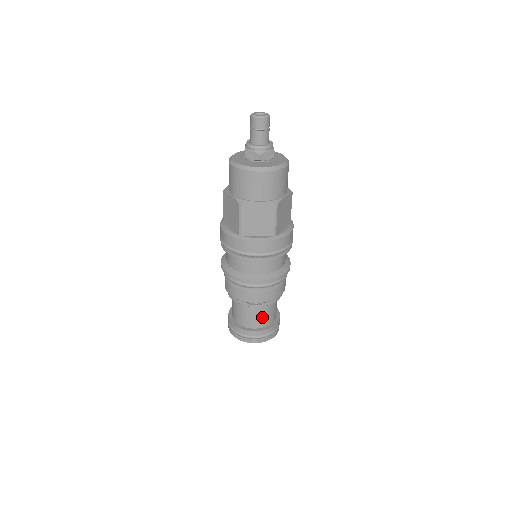
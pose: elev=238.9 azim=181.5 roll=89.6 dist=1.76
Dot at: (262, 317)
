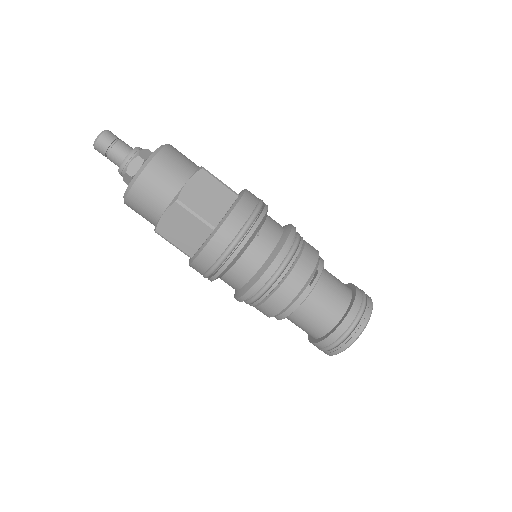
Dot at: (336, 289)
